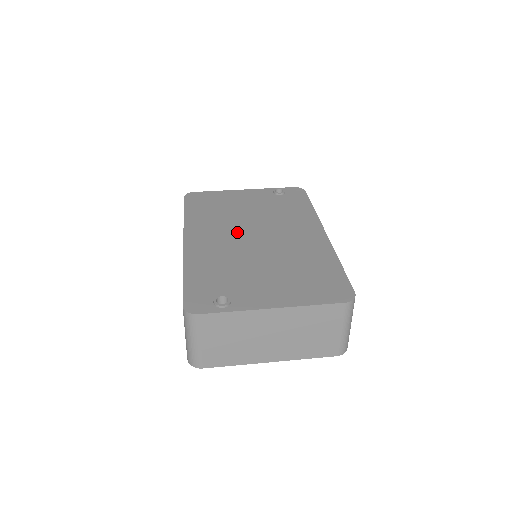
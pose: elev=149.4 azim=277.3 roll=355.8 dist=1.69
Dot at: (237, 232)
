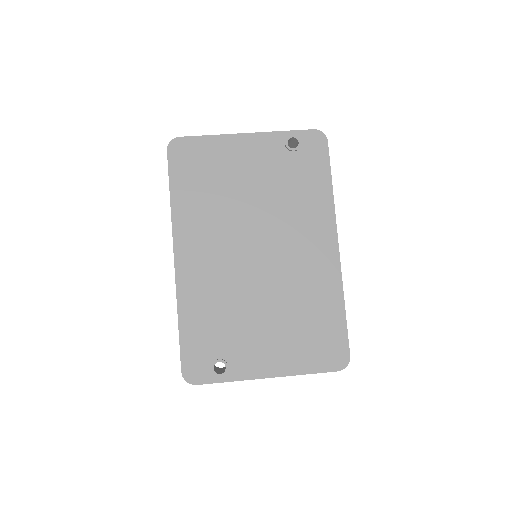
Dot at: (236, 241)
